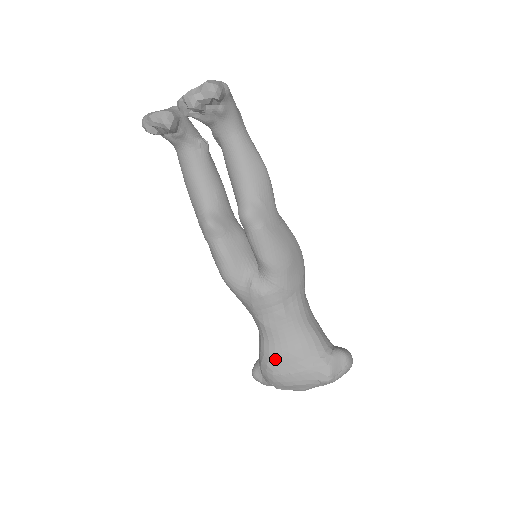
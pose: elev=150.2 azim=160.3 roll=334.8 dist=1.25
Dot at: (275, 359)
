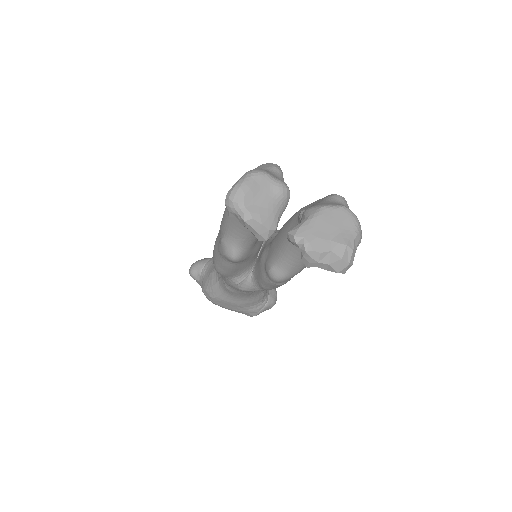
Dot at: (221, 300)
